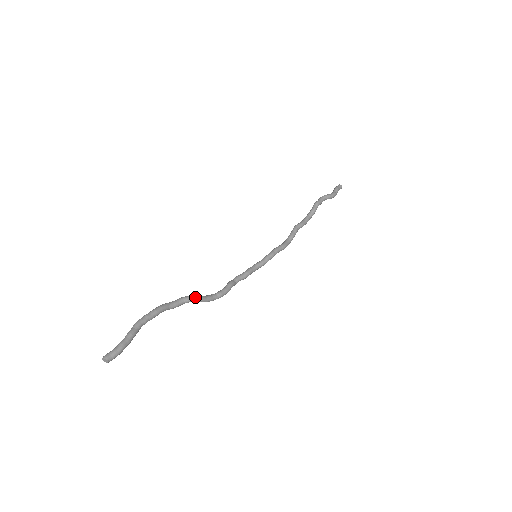
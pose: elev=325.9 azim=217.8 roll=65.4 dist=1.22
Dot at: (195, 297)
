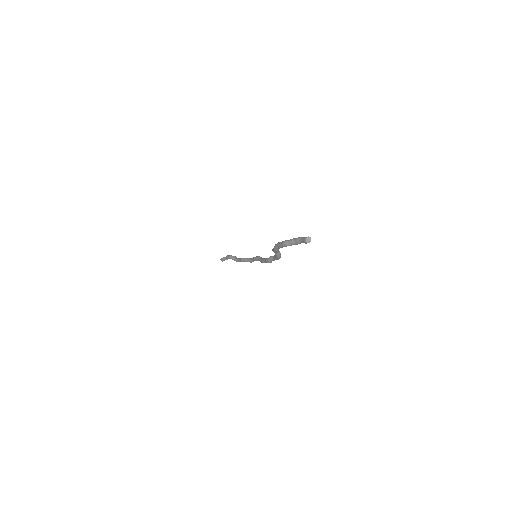
Dot at: occluded
